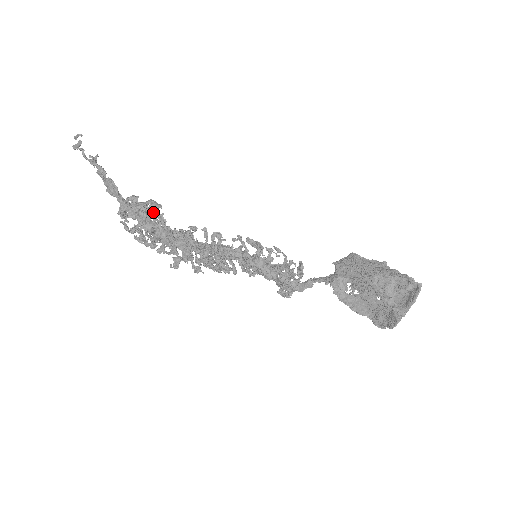
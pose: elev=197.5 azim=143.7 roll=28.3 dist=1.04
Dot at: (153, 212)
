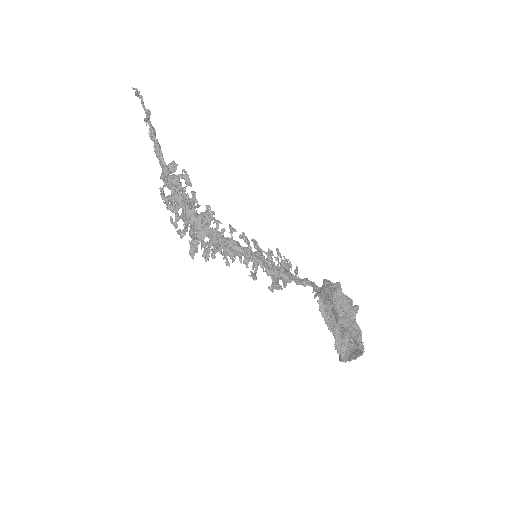
Dot at: (184, 188)
